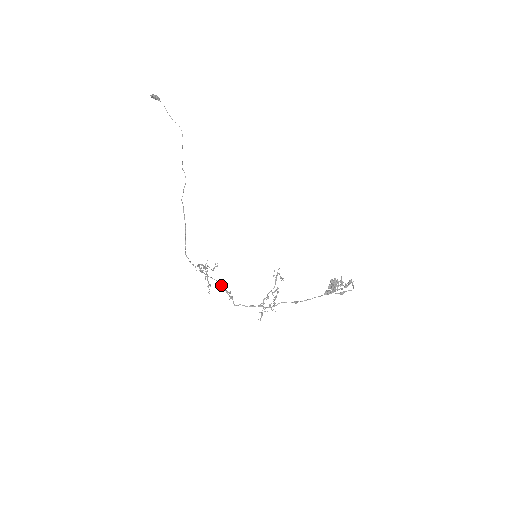
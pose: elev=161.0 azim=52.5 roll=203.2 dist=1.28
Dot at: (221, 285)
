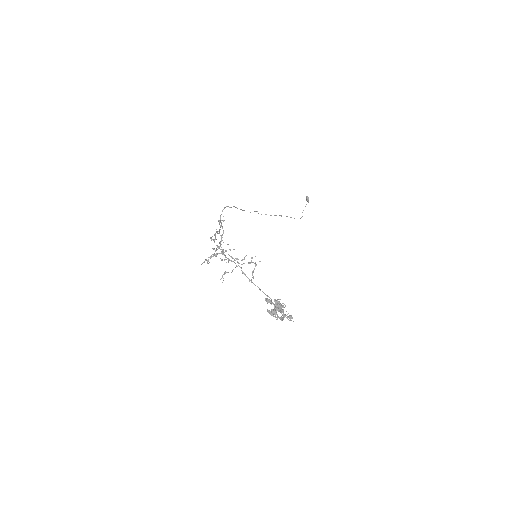
Dot at: (219, 230)
